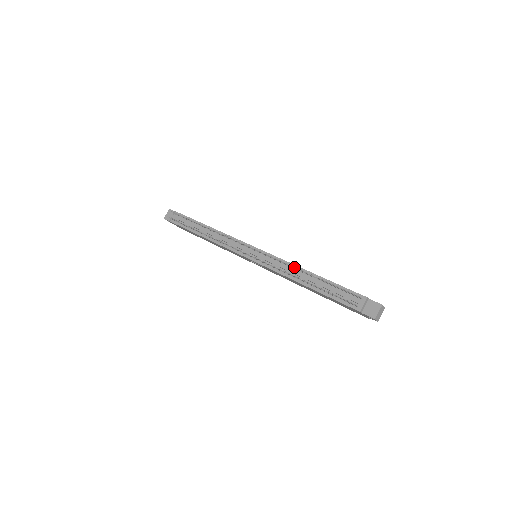
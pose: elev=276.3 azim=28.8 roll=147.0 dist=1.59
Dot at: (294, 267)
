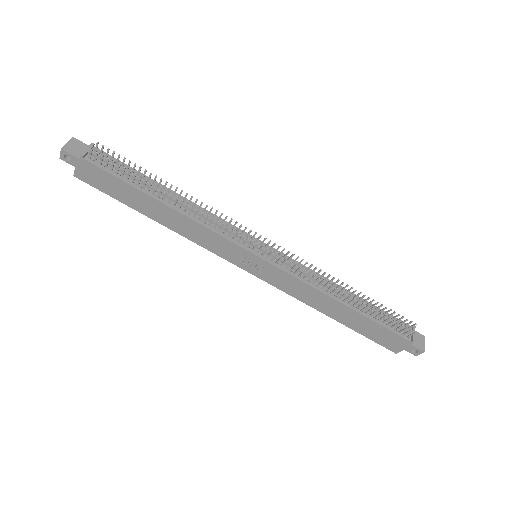
Dot at: (332, 280)
